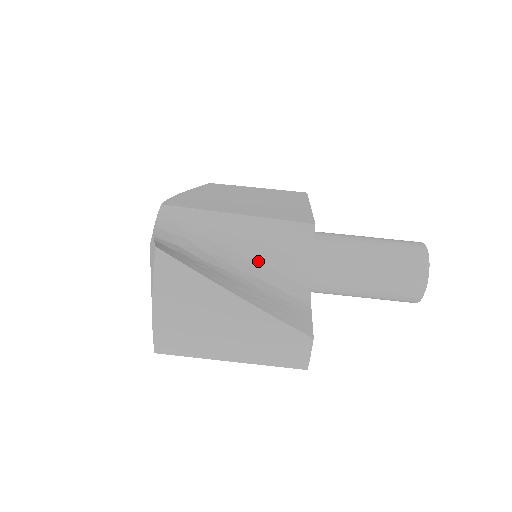
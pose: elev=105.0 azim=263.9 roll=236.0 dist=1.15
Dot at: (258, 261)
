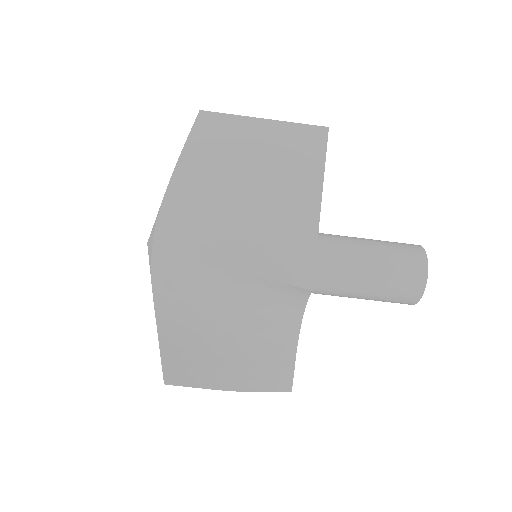
Dot at: (254, 314)
